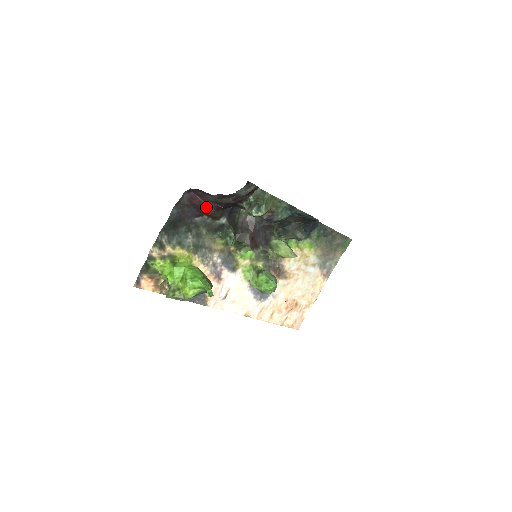
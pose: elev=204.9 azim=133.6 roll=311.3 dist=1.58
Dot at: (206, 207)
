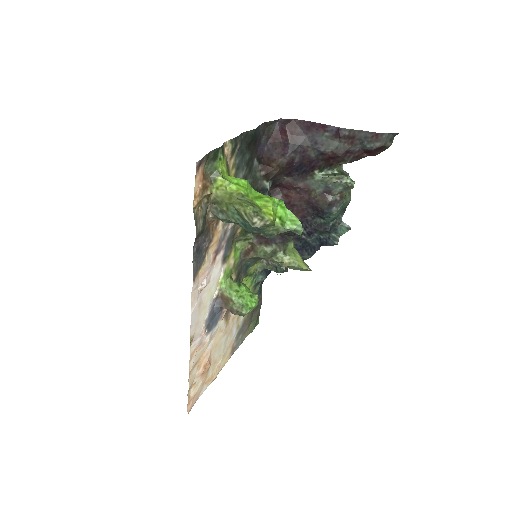
Dot at: (285, 151)
